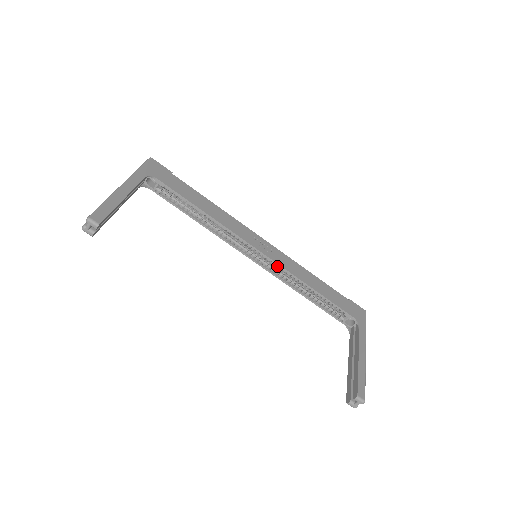
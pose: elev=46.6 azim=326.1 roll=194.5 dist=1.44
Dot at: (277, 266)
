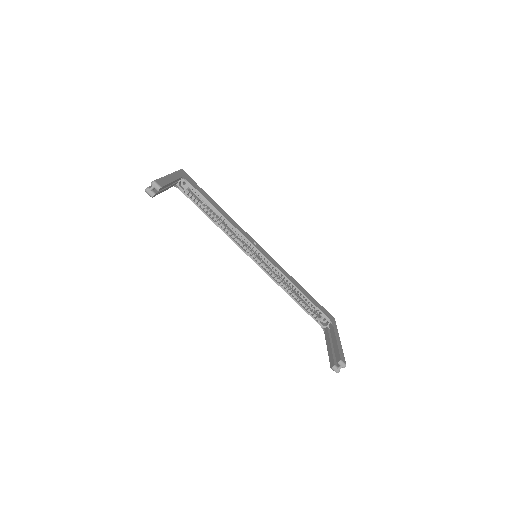
Dot at: (270, 269)
